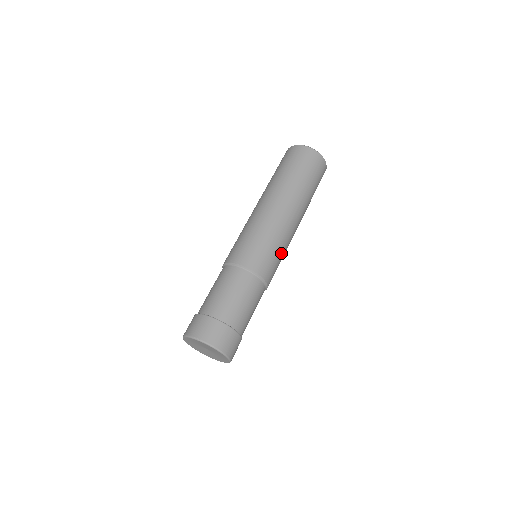
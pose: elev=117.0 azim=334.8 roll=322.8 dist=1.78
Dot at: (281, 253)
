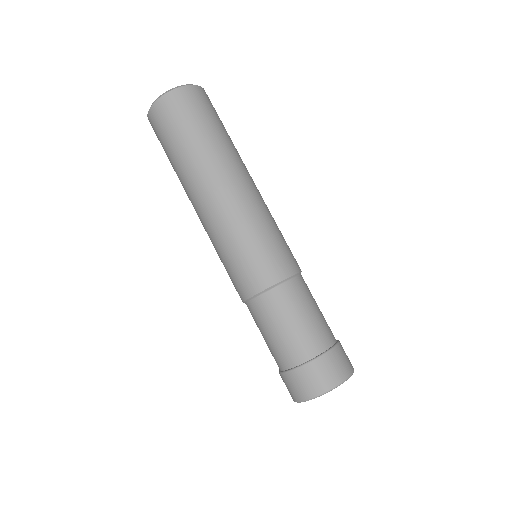
Dot at: occluded
